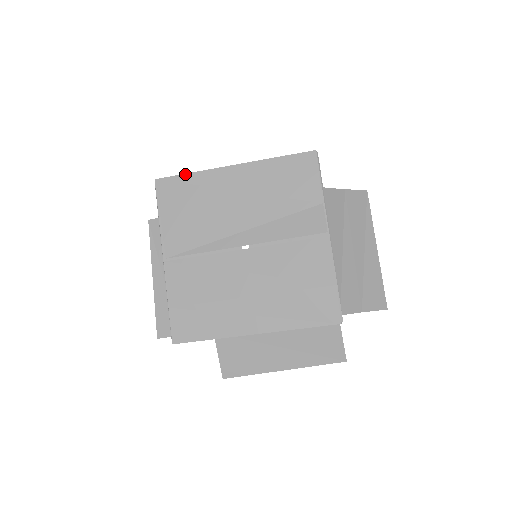
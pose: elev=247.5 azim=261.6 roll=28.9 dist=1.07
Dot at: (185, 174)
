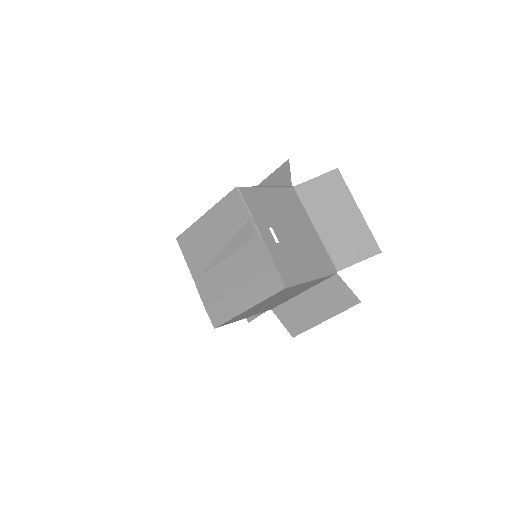
Dot at: (187, 229)
